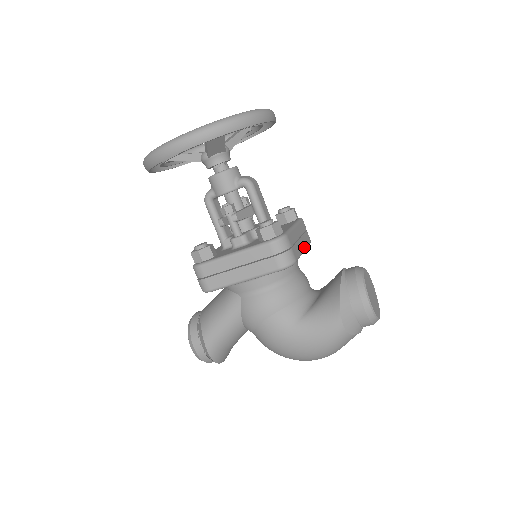
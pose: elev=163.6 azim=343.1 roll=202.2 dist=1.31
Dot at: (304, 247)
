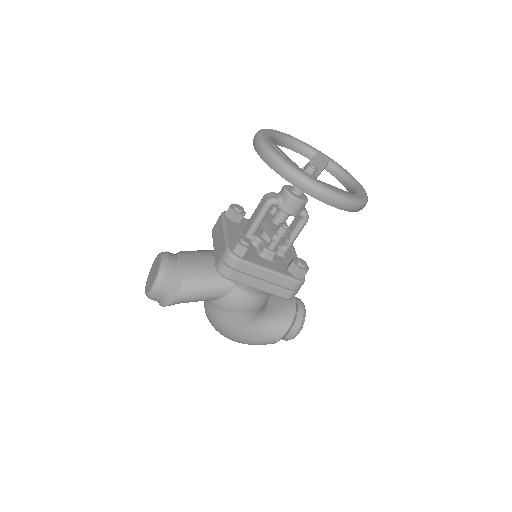
Dot at: occluded
